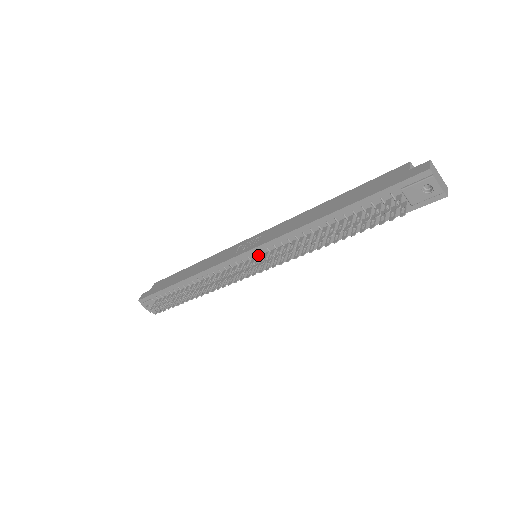
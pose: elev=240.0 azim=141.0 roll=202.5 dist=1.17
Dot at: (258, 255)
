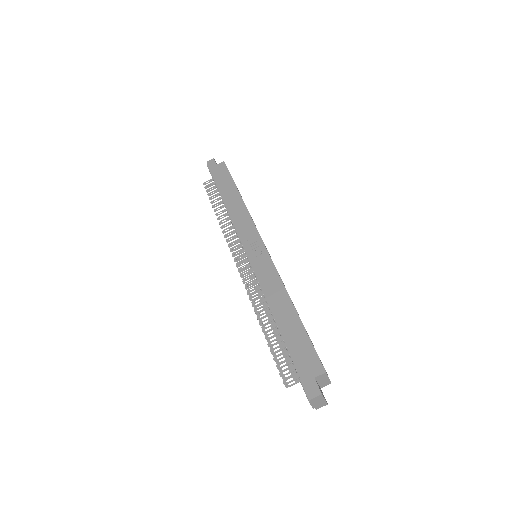
Dot at: occluded
